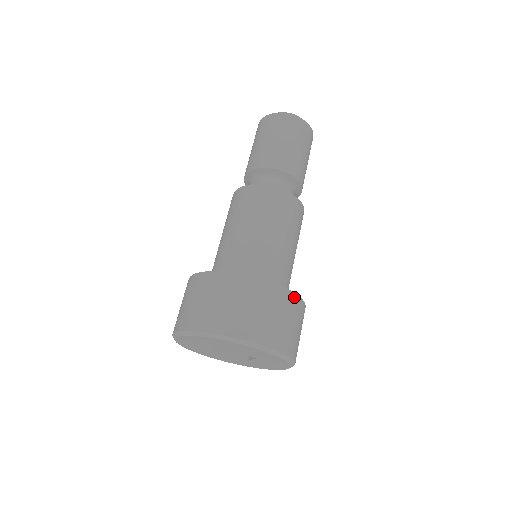
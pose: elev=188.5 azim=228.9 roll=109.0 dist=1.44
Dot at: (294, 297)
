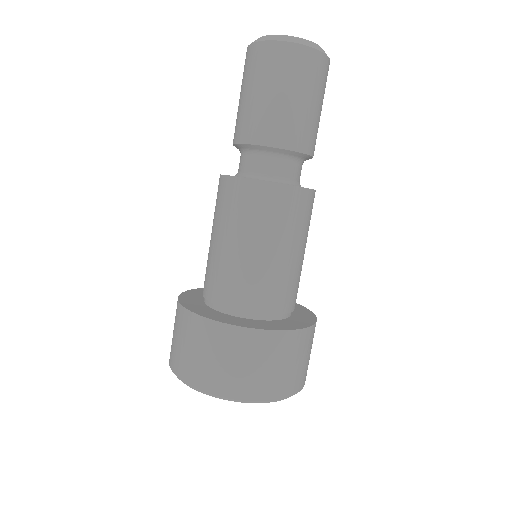
Dot at: (315, 326)
